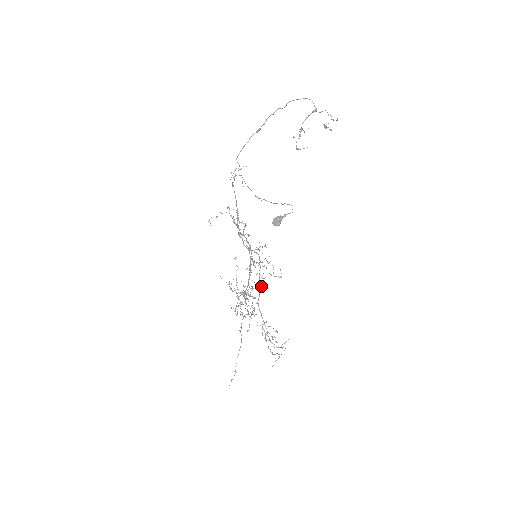
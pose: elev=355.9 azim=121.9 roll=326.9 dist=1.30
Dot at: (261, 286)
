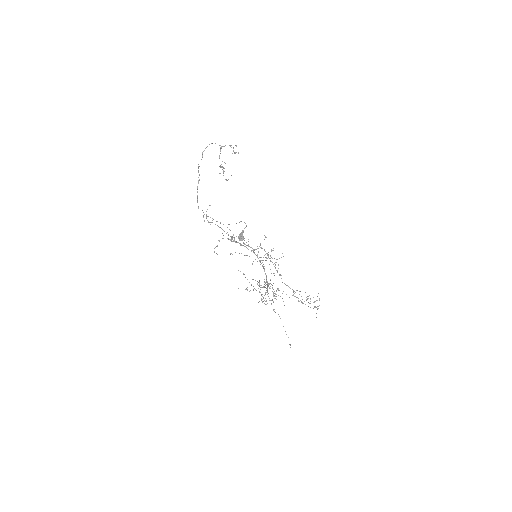
Dot at: occluded
